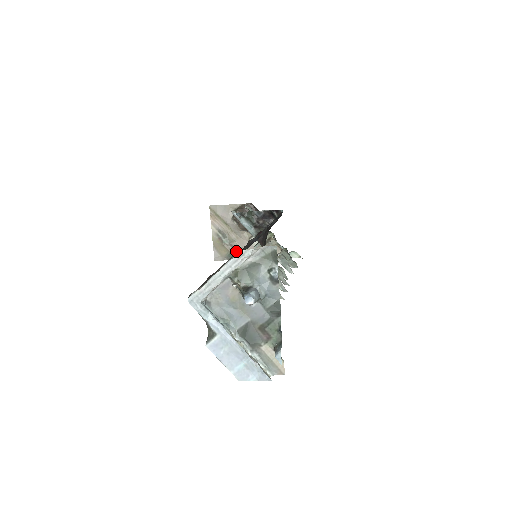
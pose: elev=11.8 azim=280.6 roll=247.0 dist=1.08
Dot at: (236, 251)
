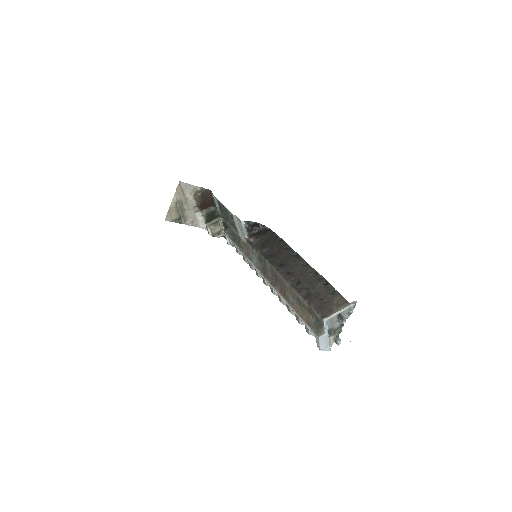
Dot at: (183, 217)
